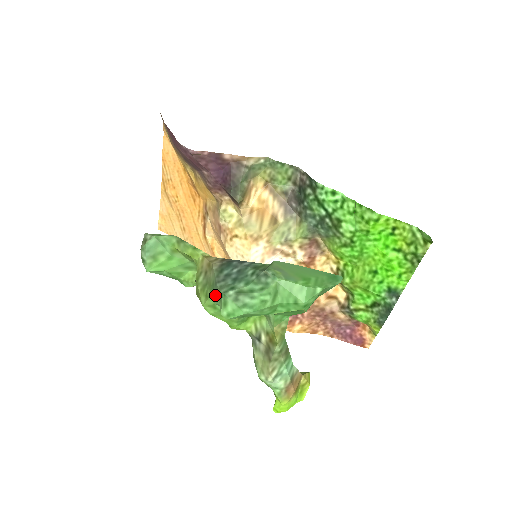
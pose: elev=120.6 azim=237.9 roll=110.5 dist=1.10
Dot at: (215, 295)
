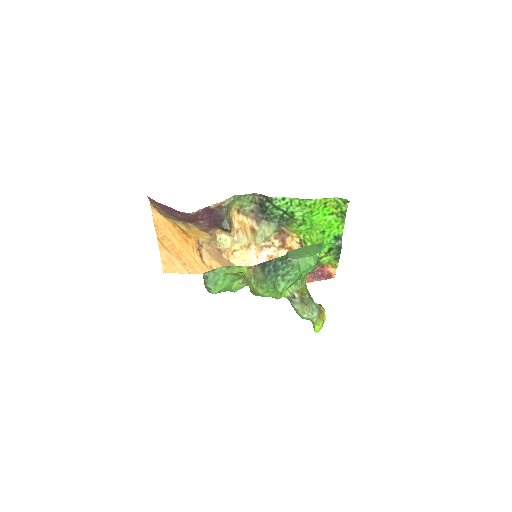
Dot at: (268, 284)
